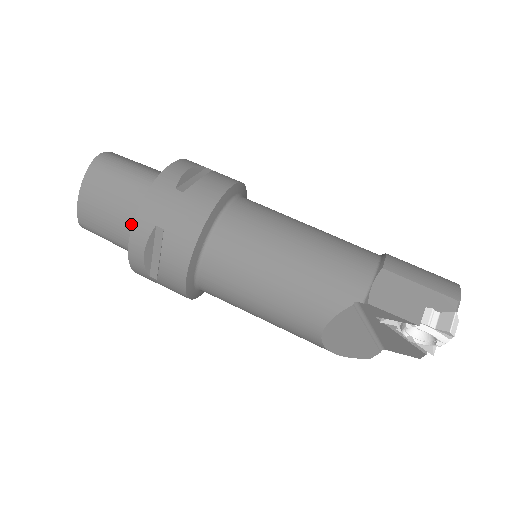
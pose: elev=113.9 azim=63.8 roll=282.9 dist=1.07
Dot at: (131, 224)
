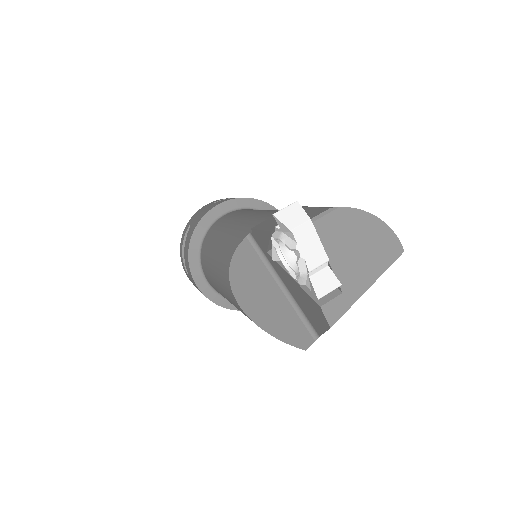
Dot at: occluded
